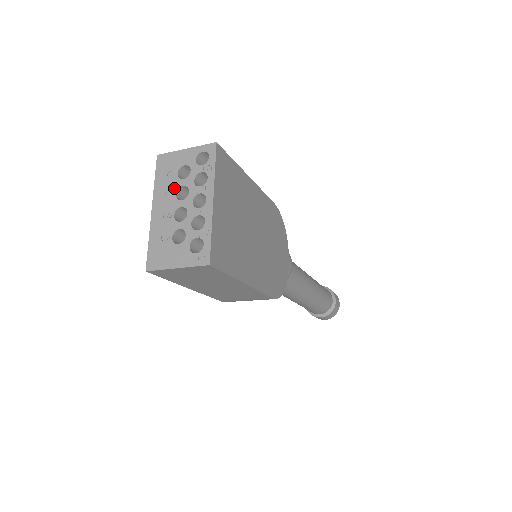
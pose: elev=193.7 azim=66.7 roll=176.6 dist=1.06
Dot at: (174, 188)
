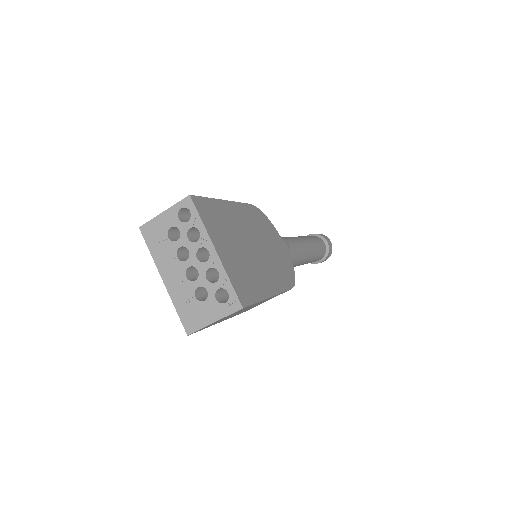
Dot at: (172, 252)
